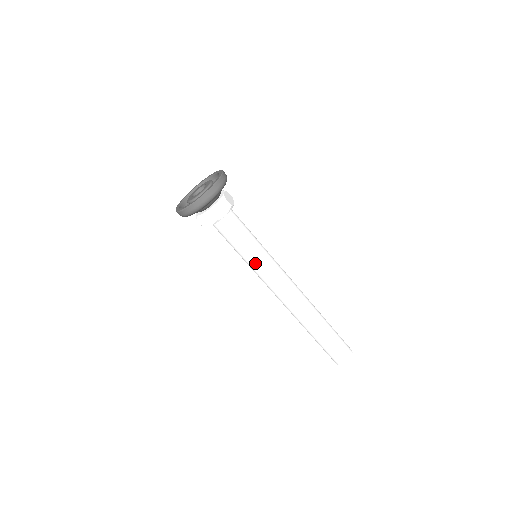
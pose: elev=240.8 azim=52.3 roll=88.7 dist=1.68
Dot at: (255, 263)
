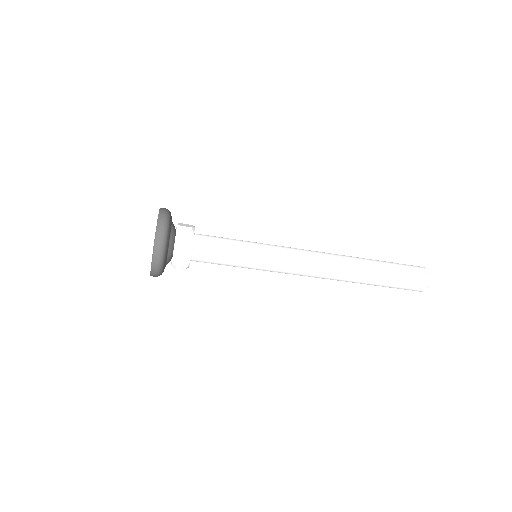
Dot at: (259, 260)
